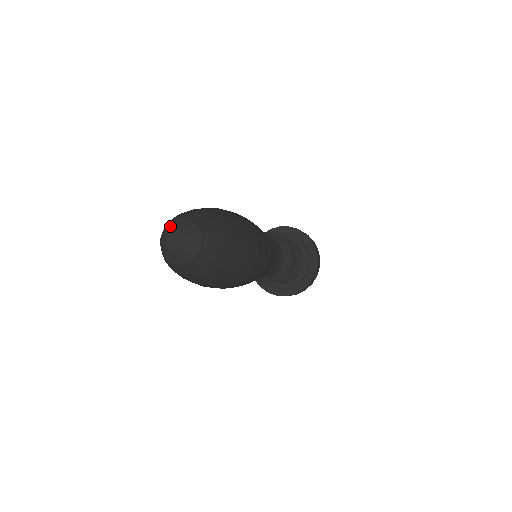
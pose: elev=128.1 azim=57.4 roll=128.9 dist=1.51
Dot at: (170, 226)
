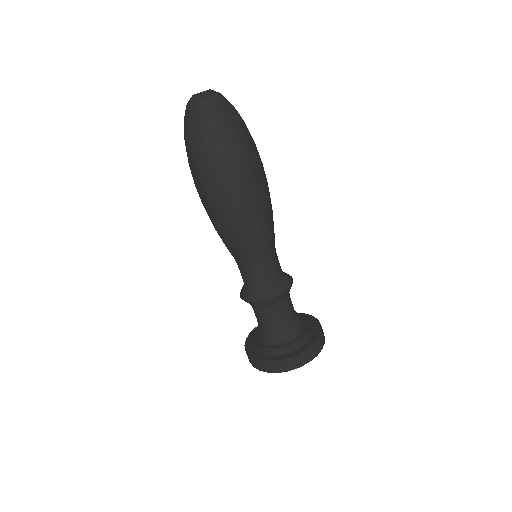
Dot at: occluded
